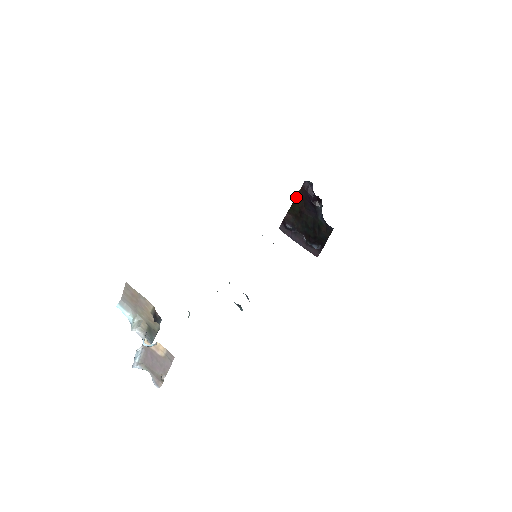
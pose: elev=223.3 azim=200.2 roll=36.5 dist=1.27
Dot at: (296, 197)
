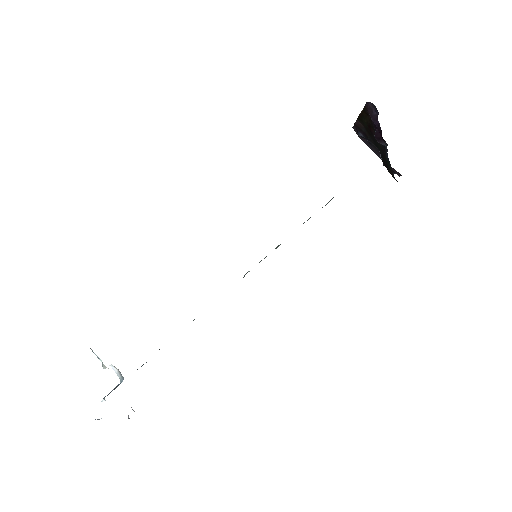
Dot at: (362, 111)
